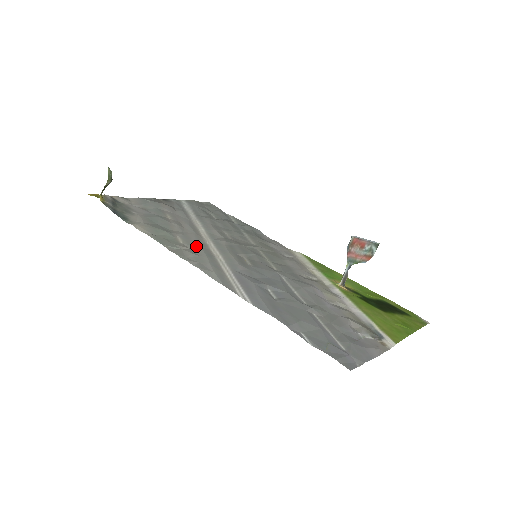
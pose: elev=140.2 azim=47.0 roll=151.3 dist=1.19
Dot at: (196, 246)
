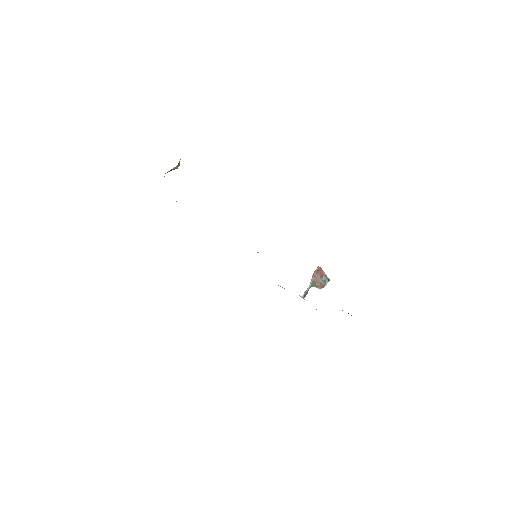
Dot at: occluded
